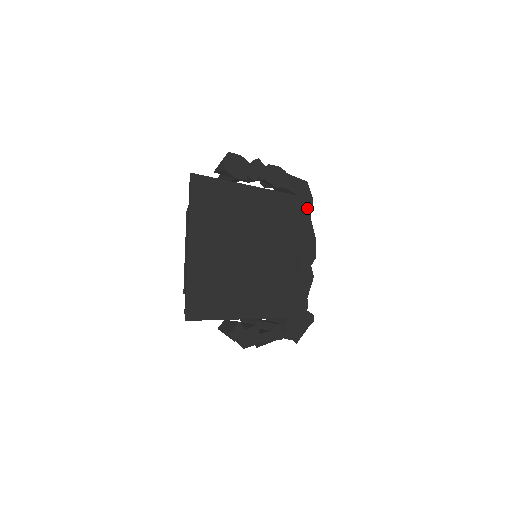
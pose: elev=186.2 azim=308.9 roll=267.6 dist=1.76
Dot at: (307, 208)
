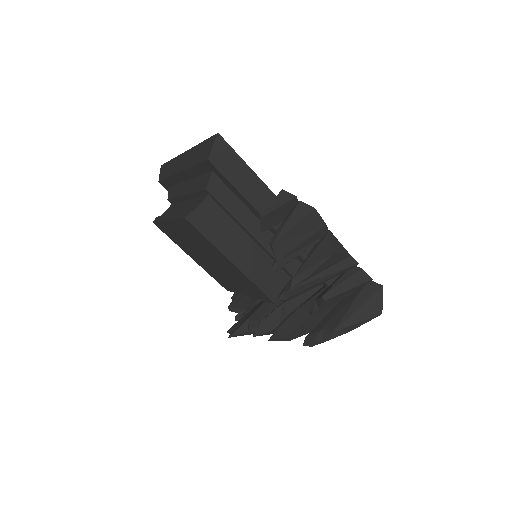
Dot at: occluded
